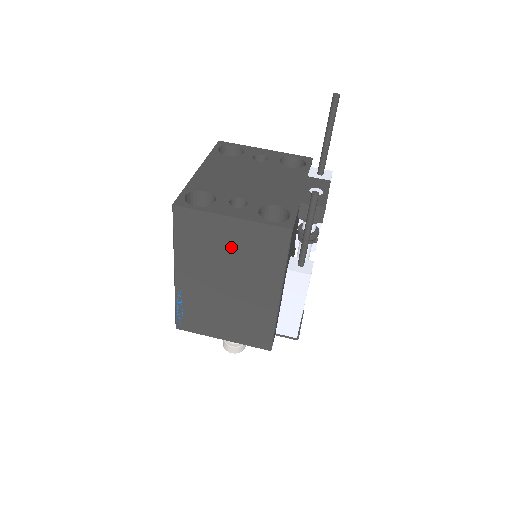
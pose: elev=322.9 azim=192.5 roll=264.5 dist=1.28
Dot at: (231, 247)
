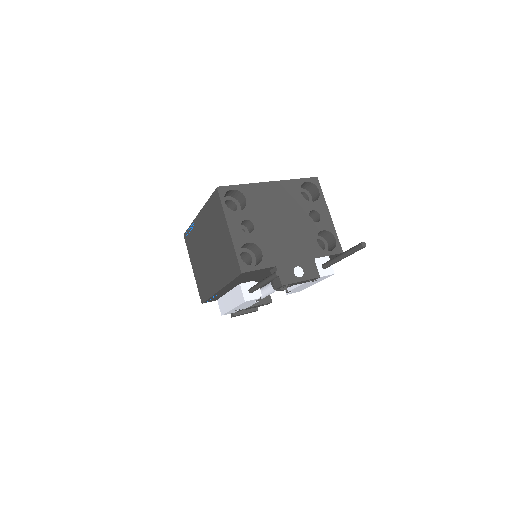
Dot at: (220, 240)
